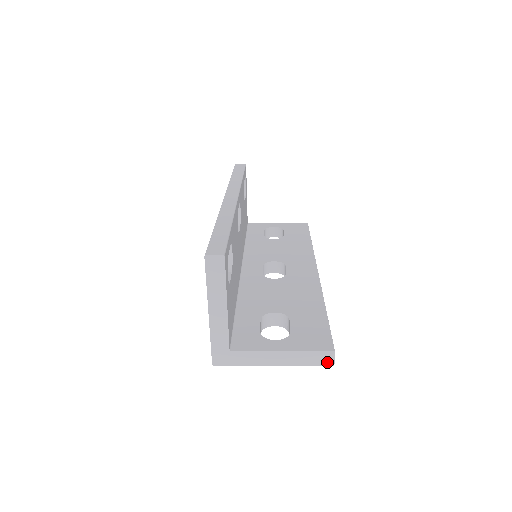
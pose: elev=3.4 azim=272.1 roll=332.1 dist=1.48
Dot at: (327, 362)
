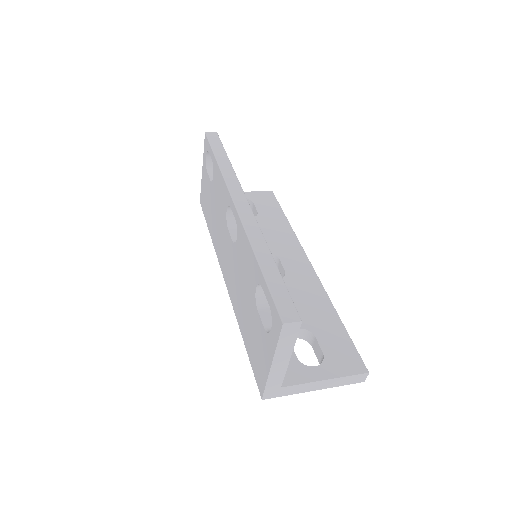
Dot at: (360, 380)
